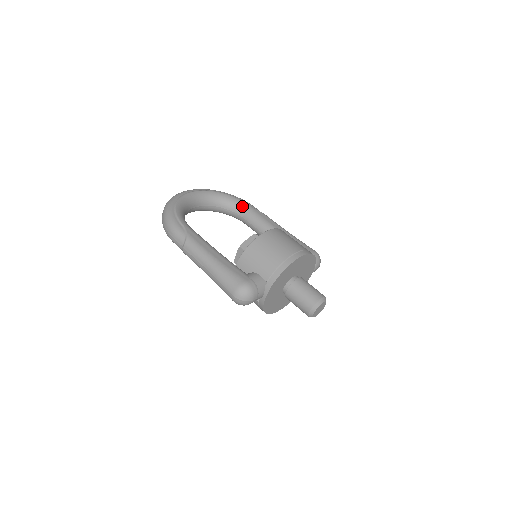
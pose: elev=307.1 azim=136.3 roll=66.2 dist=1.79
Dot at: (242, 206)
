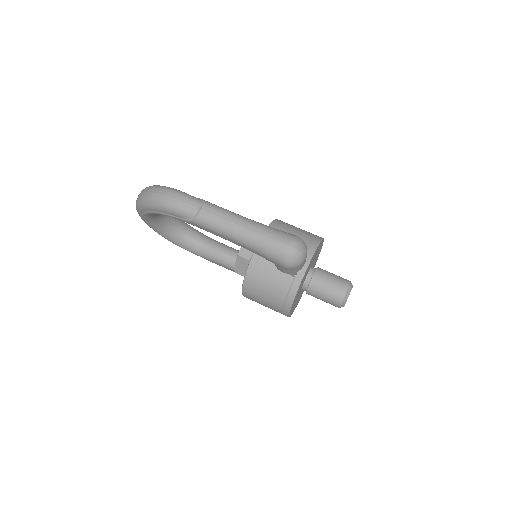
Dot at: (203, 234)
